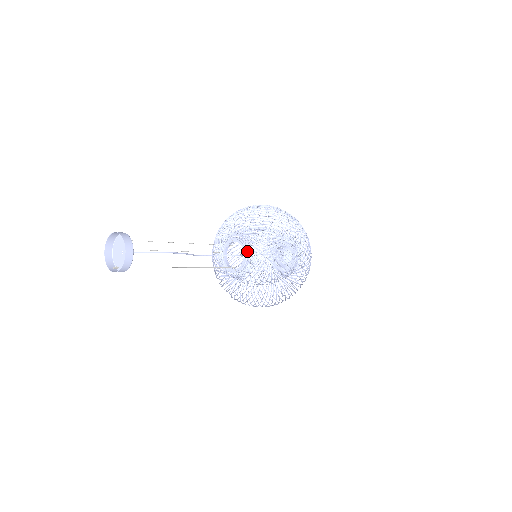
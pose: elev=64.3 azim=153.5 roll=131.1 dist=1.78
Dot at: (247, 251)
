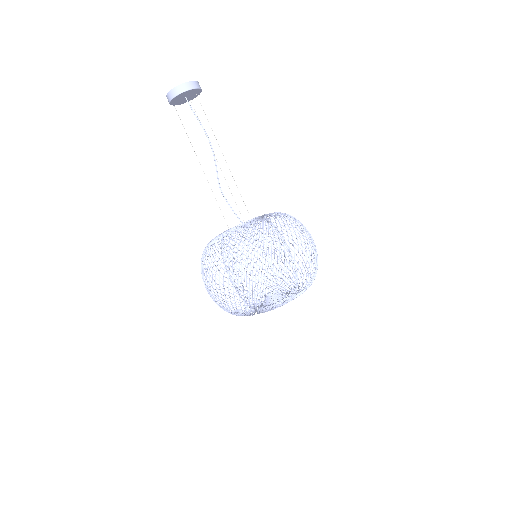
Dot at: occluded
